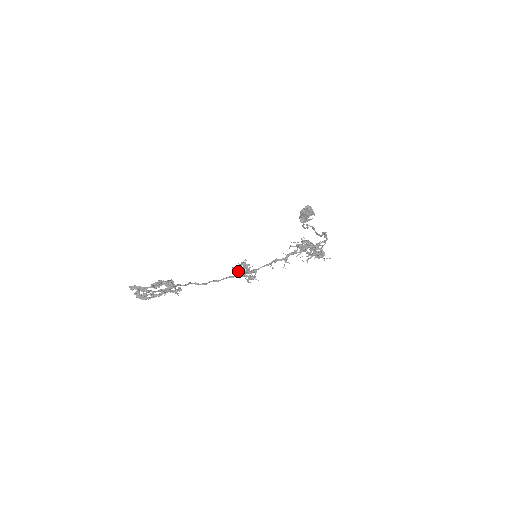
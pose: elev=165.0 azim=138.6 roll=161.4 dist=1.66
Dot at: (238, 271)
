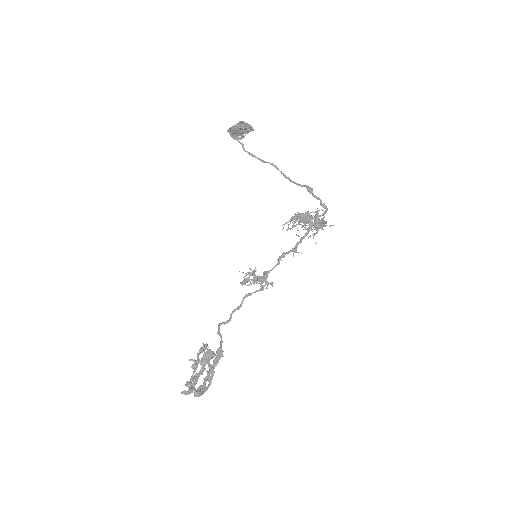
Dot at: occluded
